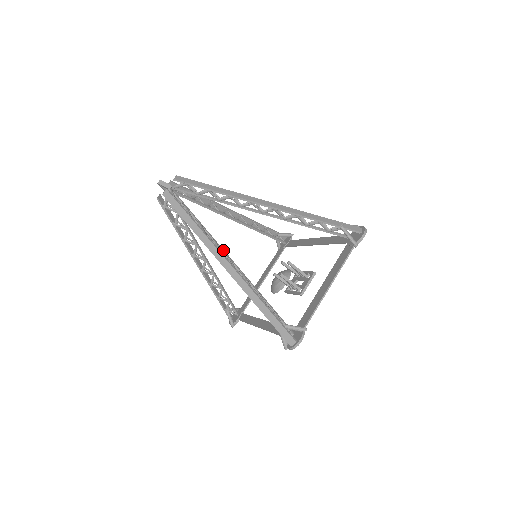
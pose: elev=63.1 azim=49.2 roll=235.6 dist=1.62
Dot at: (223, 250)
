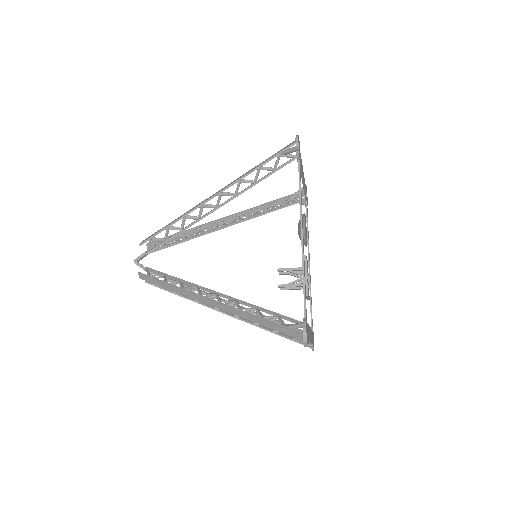
Dot at: occluded
